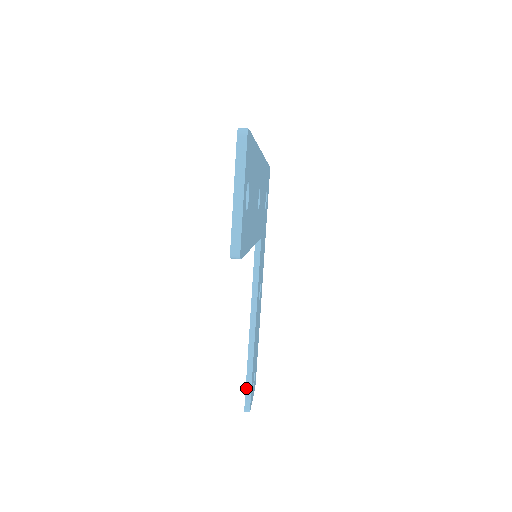
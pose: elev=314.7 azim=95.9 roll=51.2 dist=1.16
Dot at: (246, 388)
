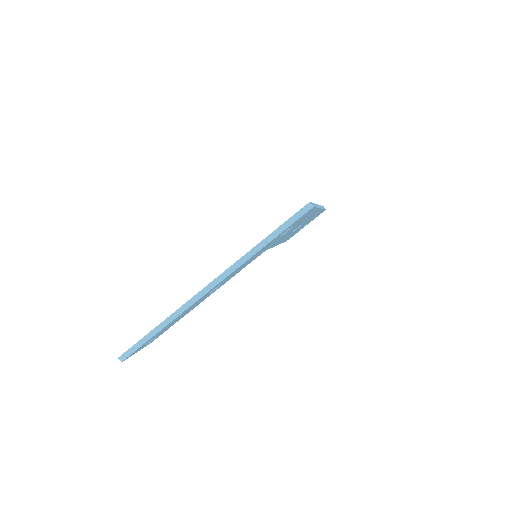
Dot at: occluded
